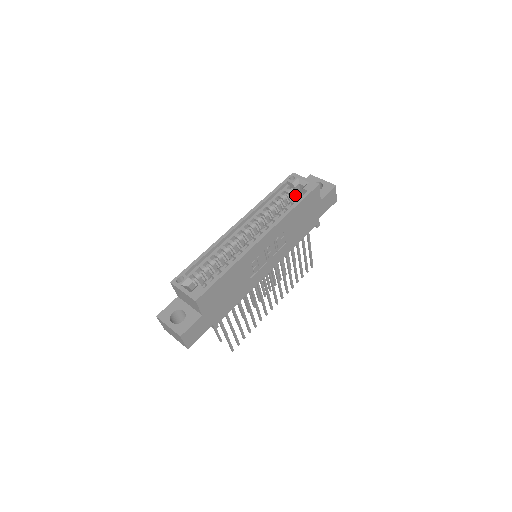
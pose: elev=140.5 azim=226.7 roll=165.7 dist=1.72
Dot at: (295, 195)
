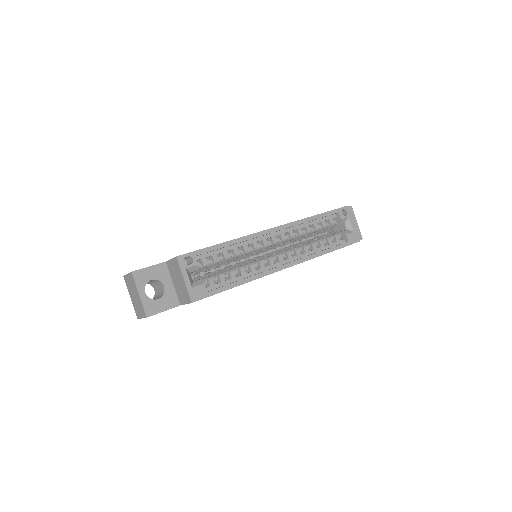
Dot at: (332, 228)
